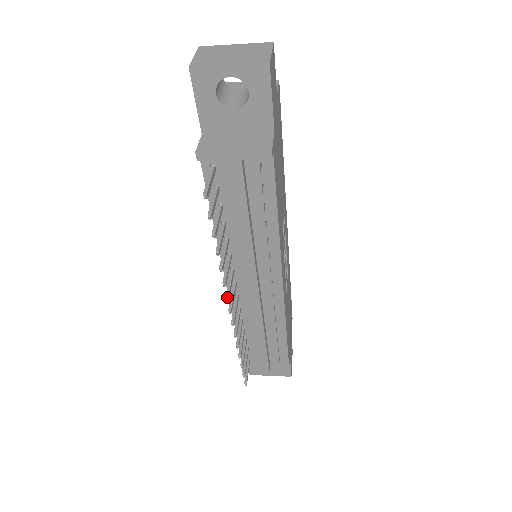
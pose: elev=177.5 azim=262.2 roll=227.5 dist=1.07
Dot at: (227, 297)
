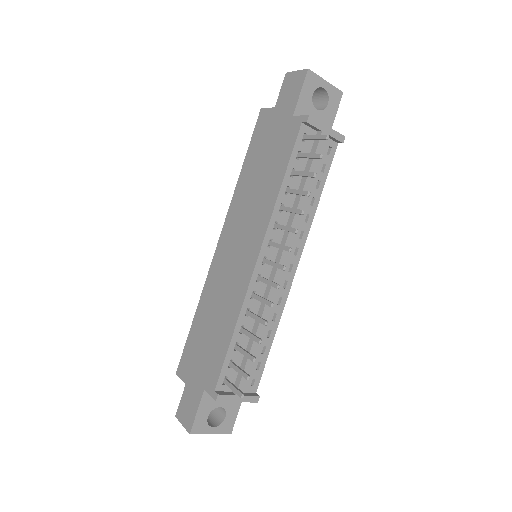
Dot at: (291, 248)
